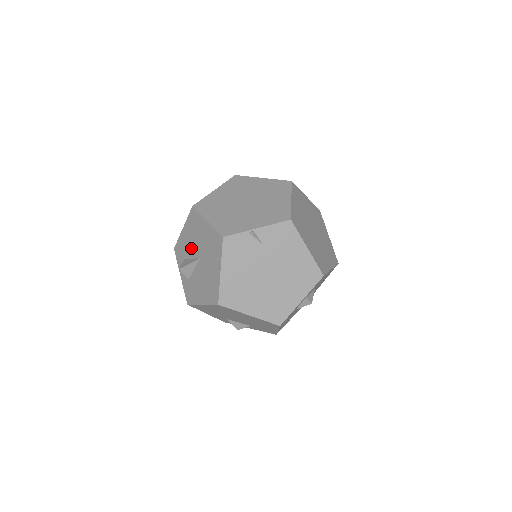
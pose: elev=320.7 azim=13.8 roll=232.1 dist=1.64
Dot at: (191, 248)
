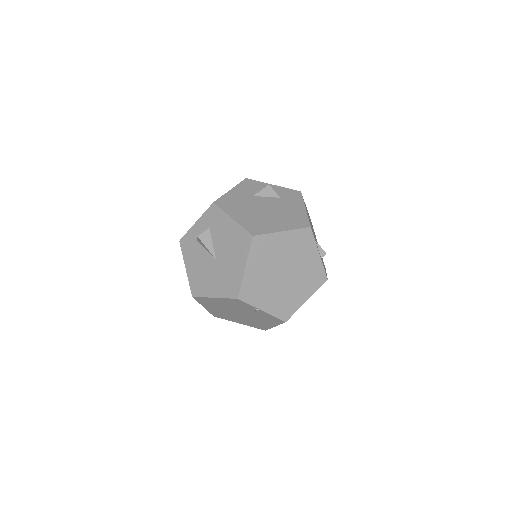
Dot at: (220, 240)
